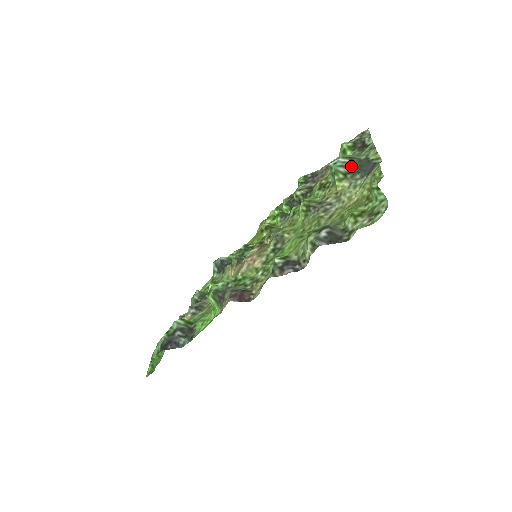
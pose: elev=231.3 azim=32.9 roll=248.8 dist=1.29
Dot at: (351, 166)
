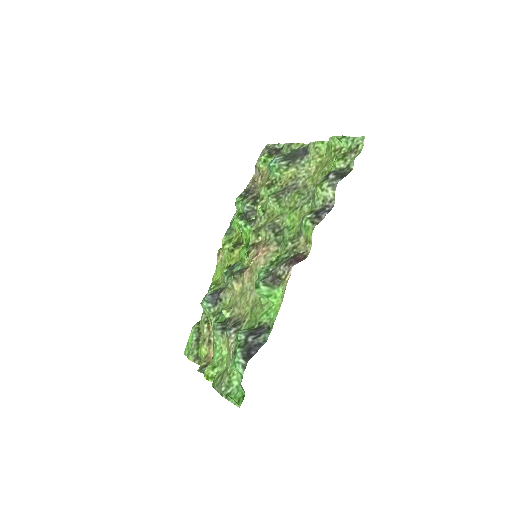
Dot at: (287, 158)
